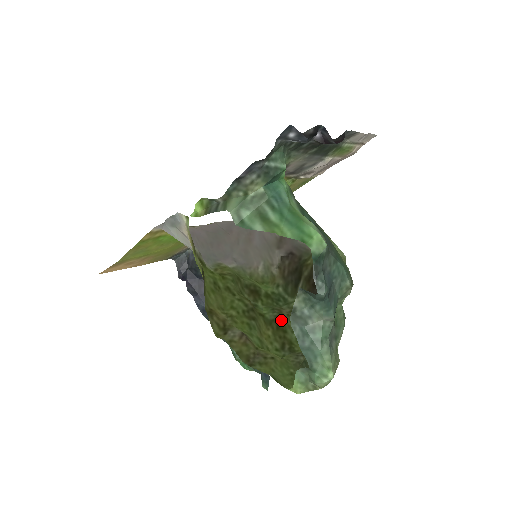
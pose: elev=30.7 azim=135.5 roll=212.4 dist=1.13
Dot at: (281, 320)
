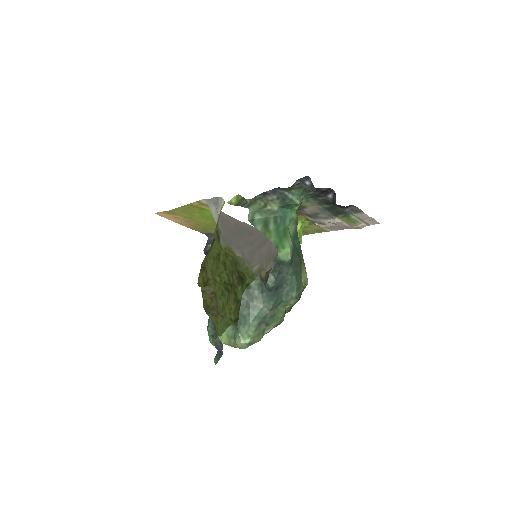
Dot at: occluded
